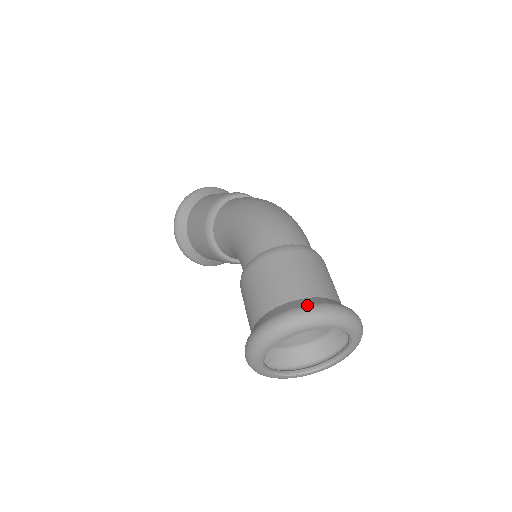
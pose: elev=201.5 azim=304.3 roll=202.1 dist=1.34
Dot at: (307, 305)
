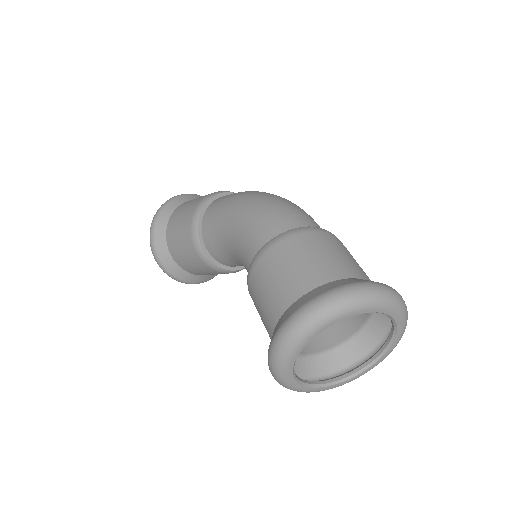
Dot at: (347, 284)
